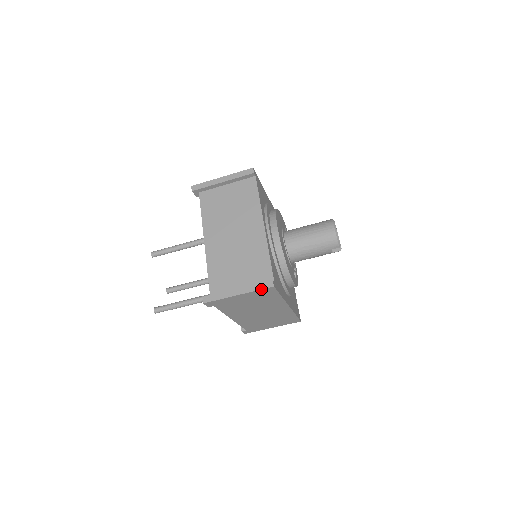
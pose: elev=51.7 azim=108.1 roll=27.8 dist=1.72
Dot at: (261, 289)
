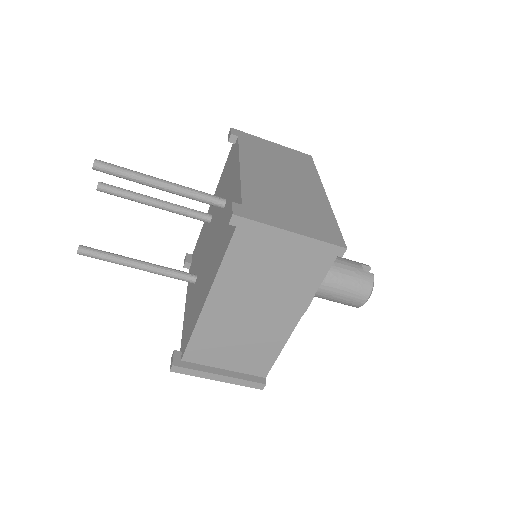
Dot at: occluded
